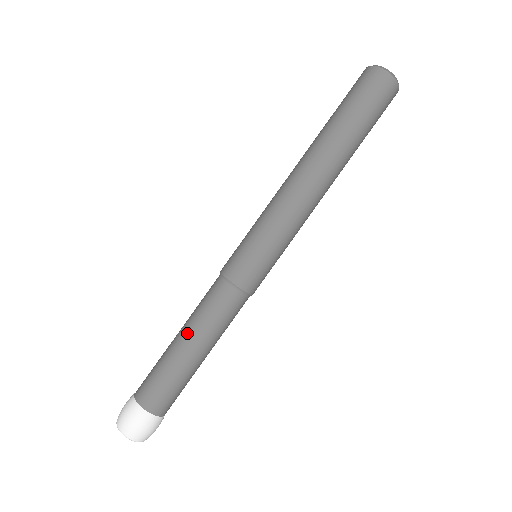
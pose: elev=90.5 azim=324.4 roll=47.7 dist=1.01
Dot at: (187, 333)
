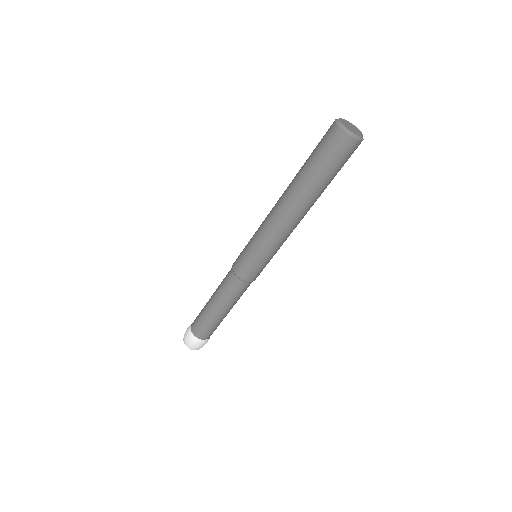
Dot at: (217, 304)
